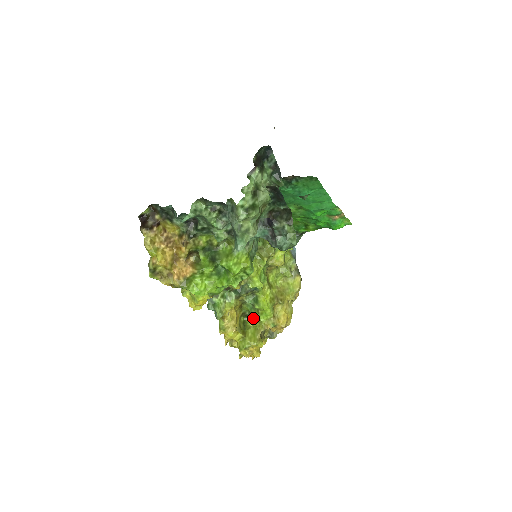
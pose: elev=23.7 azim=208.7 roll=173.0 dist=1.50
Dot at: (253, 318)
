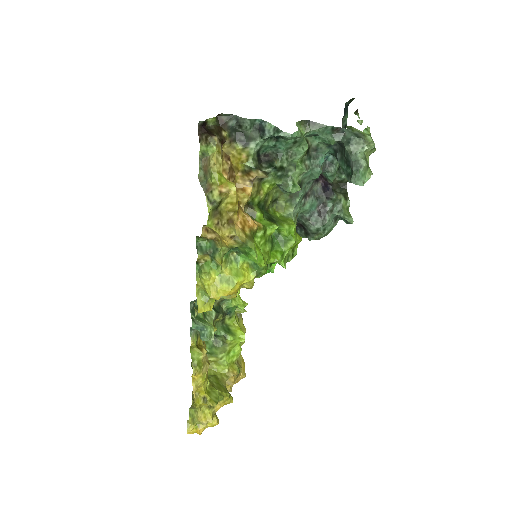
Dot at: occluded
